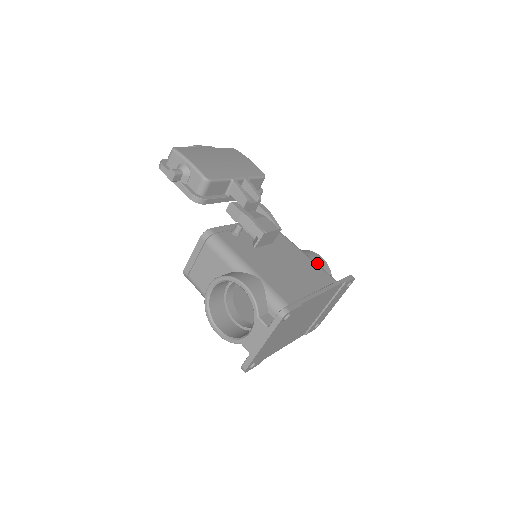
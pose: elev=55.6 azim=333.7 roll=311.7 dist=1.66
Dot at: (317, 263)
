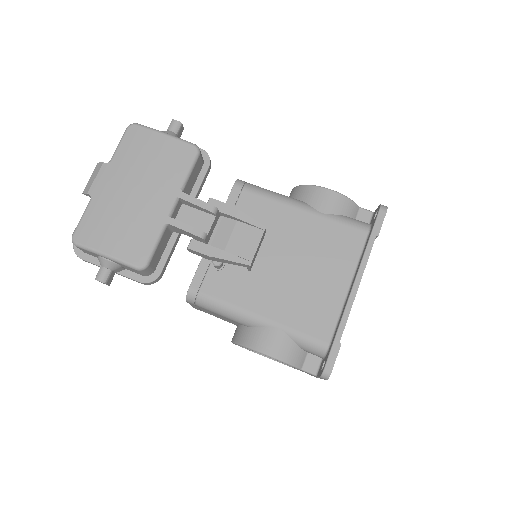
Dot at: (330, 213)
